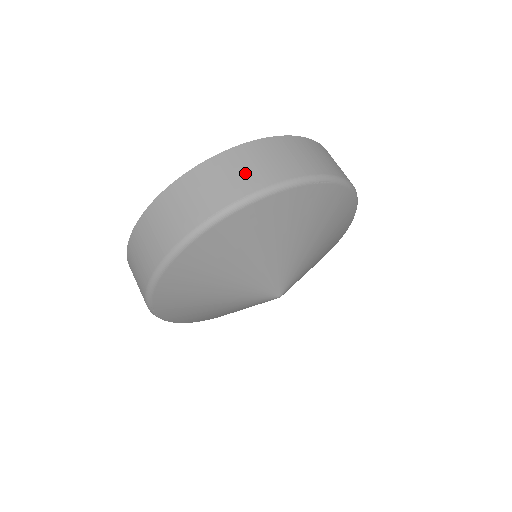
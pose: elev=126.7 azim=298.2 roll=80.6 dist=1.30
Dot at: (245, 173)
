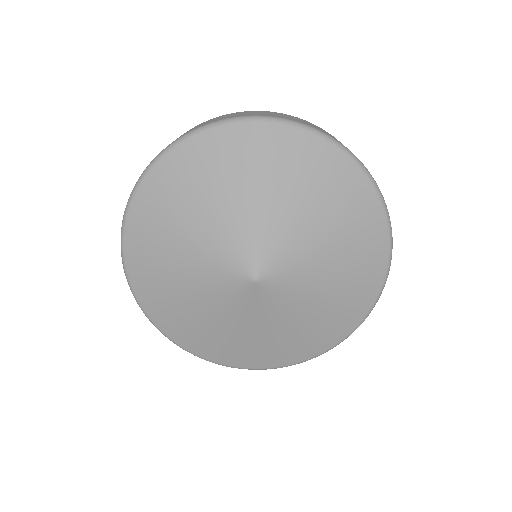
Dot at: (244, 114)
